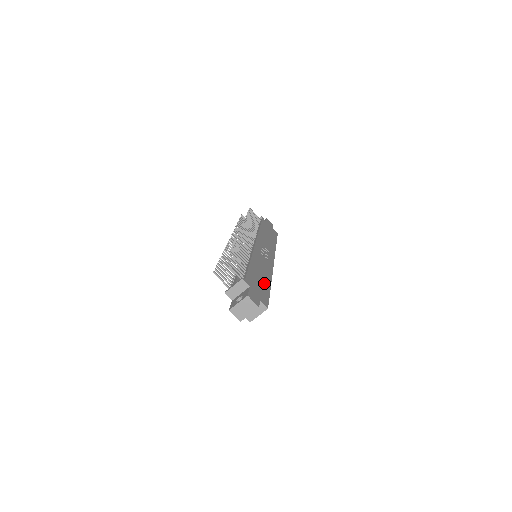
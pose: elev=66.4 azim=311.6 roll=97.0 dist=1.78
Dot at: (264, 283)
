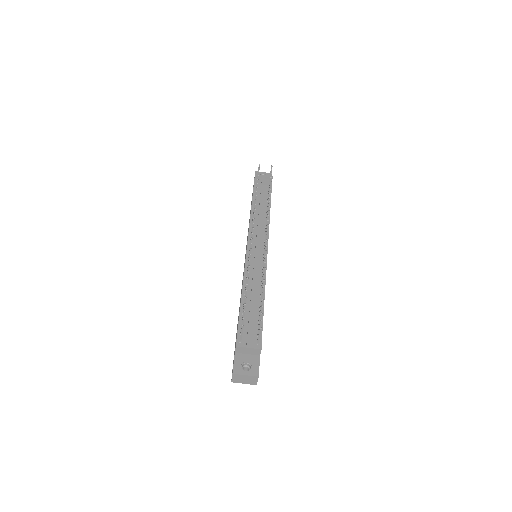
Dot at: occluded
